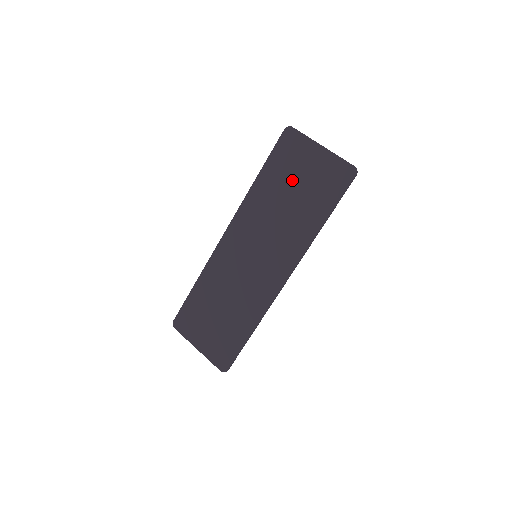
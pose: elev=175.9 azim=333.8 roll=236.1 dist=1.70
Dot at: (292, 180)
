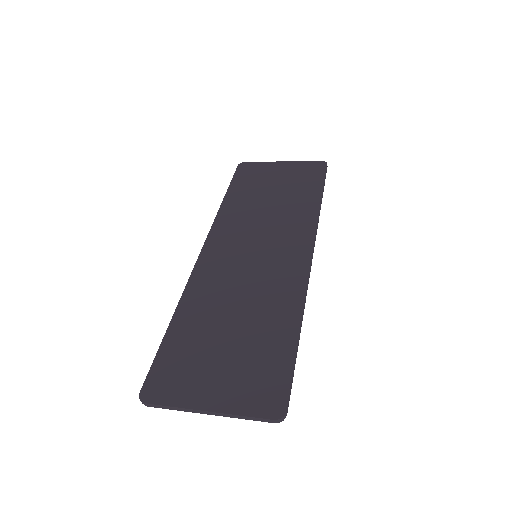
Dot at: (266, 186)
